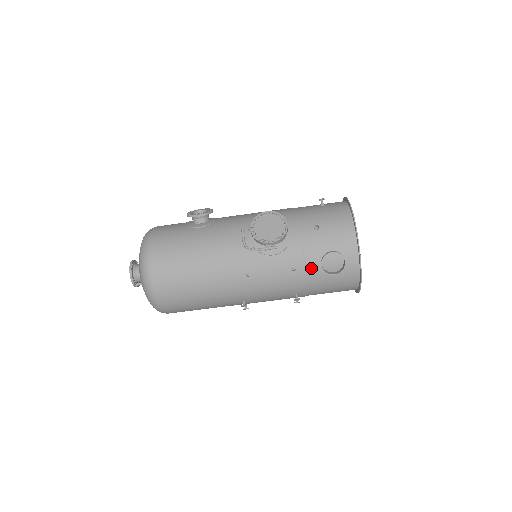
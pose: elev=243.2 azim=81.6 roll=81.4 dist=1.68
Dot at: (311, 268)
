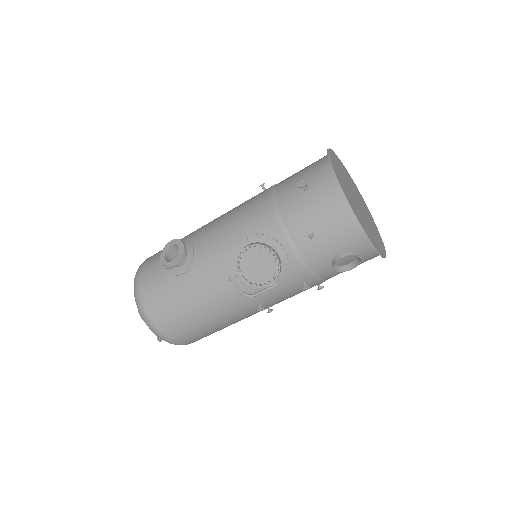
Dot at: (323, 274)
